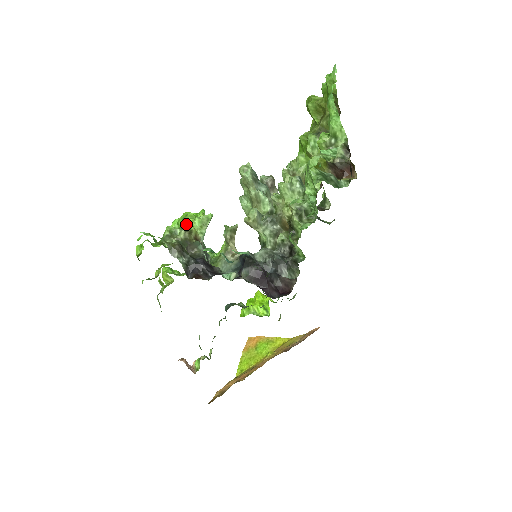
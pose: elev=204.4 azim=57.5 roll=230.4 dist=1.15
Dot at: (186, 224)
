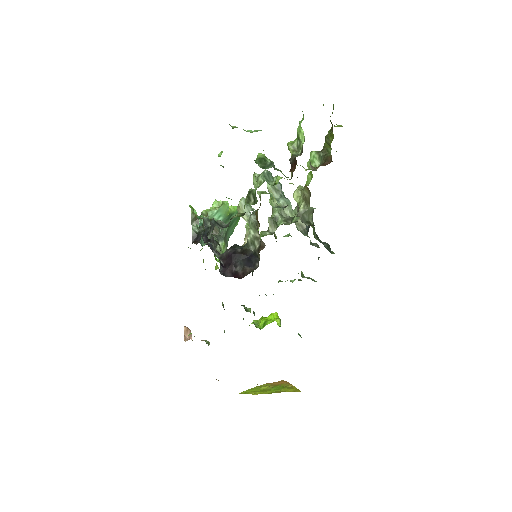
Dot at: occluded
